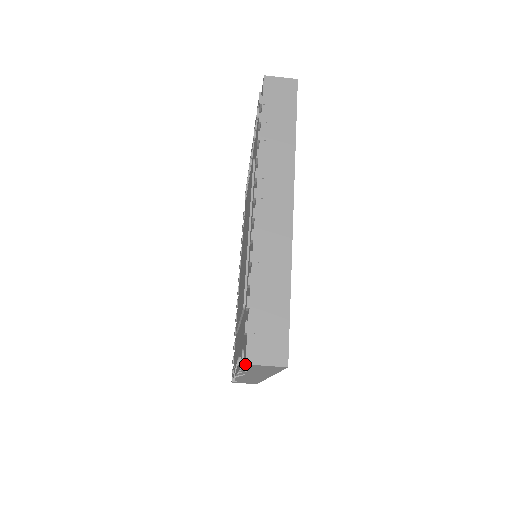
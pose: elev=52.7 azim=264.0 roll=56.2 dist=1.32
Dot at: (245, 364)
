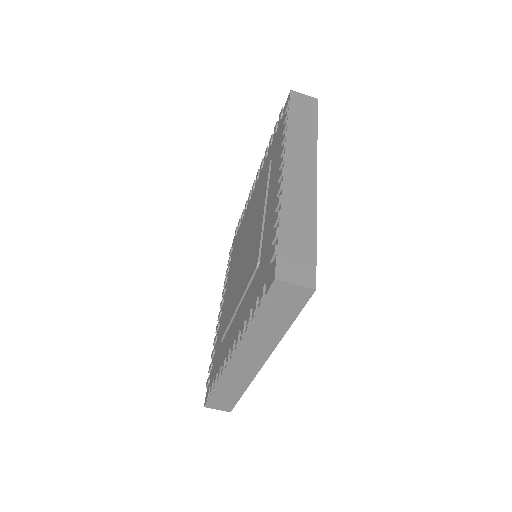
Dot at: (274, 279)
